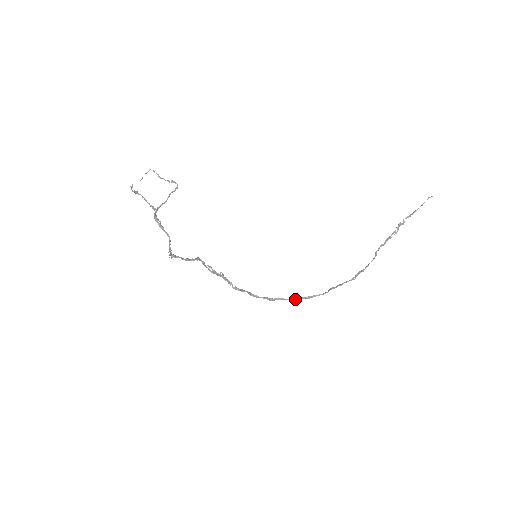
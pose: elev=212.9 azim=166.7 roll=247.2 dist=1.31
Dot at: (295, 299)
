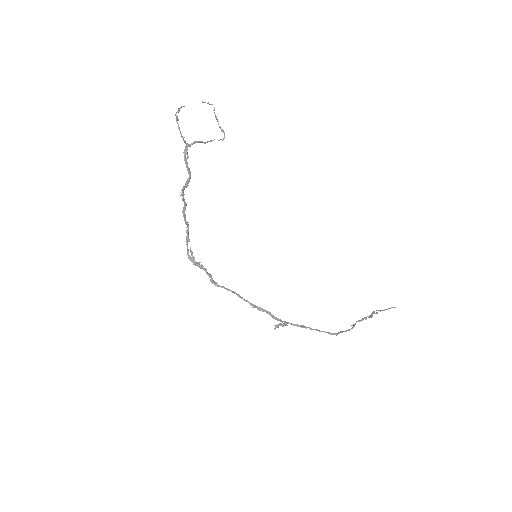
Dot at: occluded
